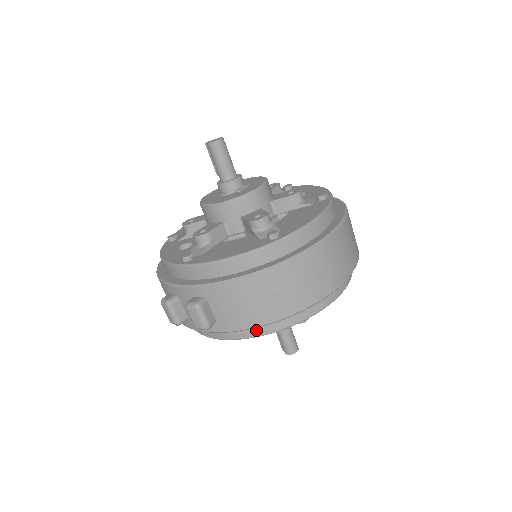
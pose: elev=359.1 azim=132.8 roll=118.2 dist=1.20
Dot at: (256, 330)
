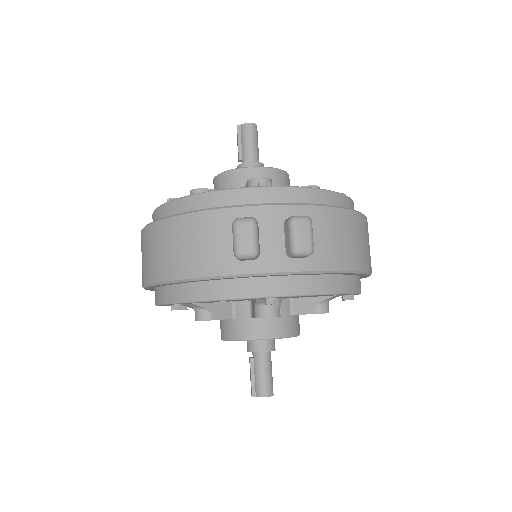
Dot at: (333, 284)
